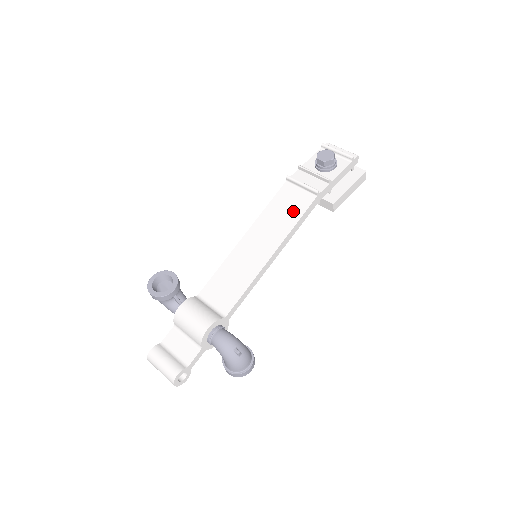
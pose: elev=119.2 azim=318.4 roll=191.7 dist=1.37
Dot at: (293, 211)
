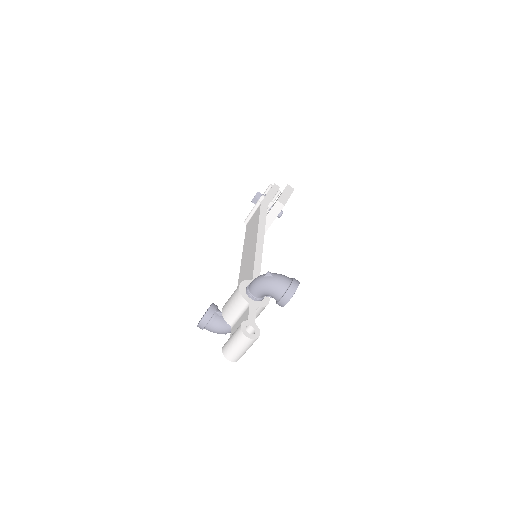
Dot at: (255, 220)
